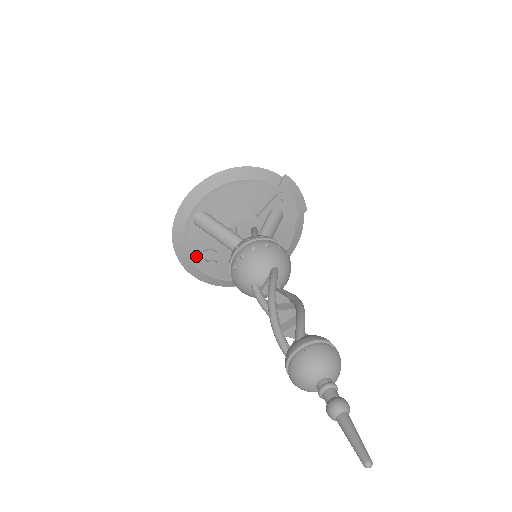
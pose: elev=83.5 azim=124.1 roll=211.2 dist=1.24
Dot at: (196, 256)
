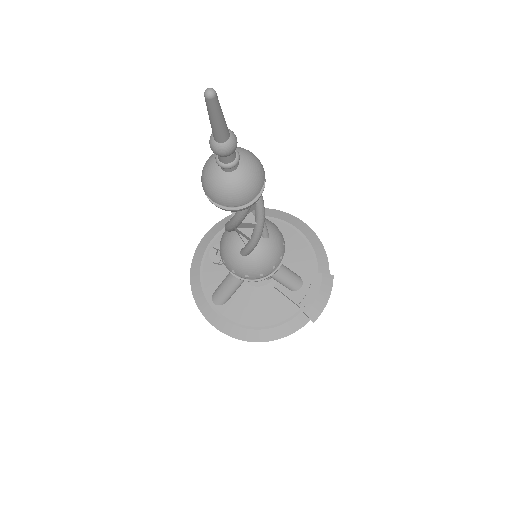
Dot at: (216, 244)
